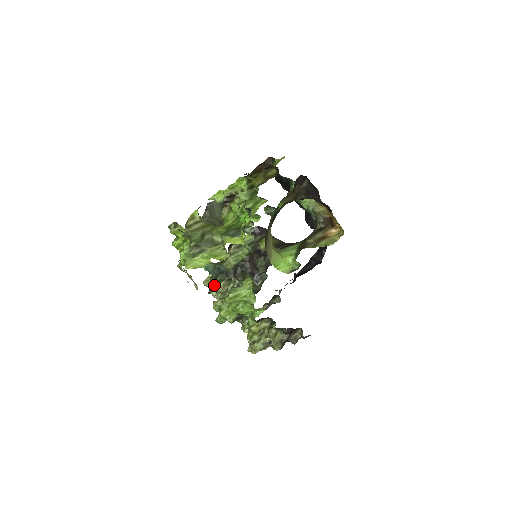
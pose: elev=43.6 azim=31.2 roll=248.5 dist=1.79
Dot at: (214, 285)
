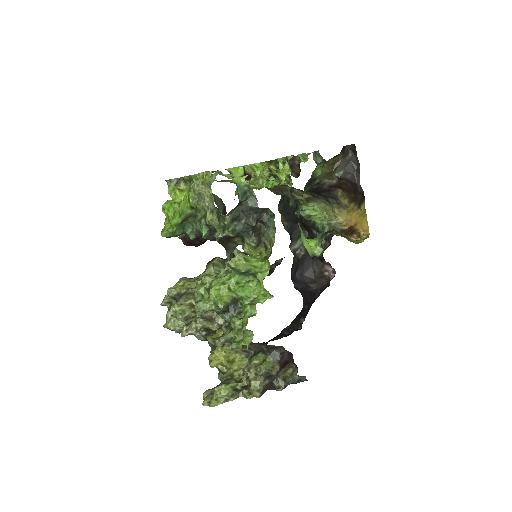
Dot at: (180, 298)
